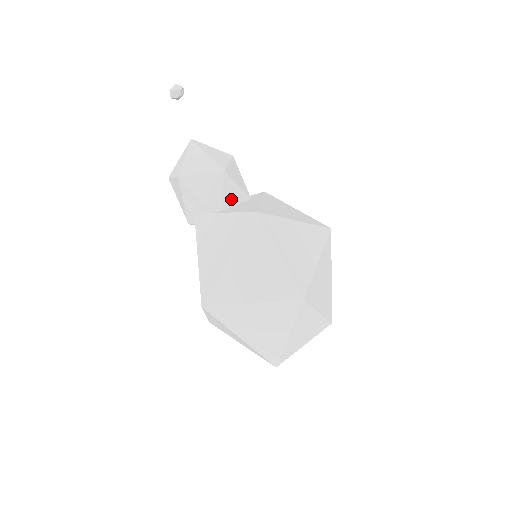
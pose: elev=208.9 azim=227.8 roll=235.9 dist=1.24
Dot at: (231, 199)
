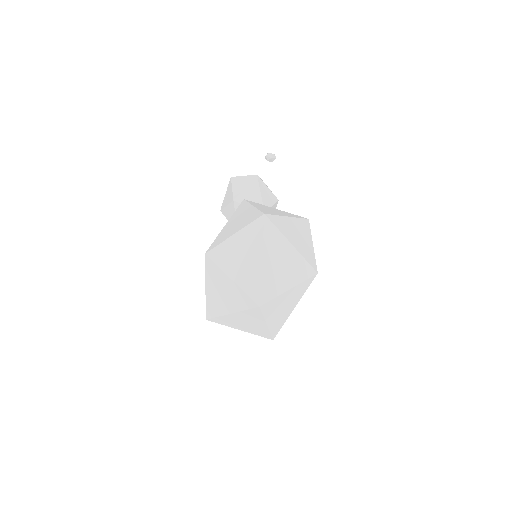
Dot at: occluded
